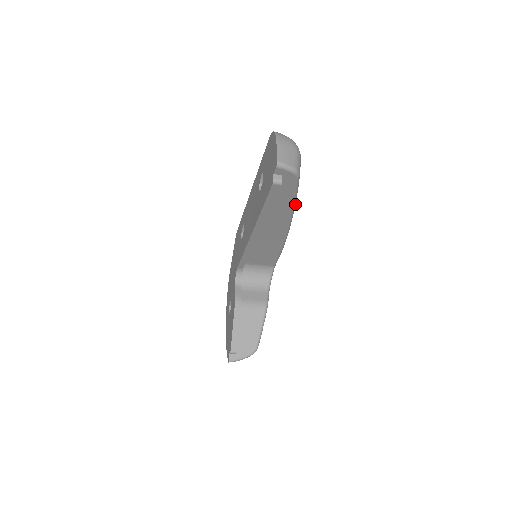
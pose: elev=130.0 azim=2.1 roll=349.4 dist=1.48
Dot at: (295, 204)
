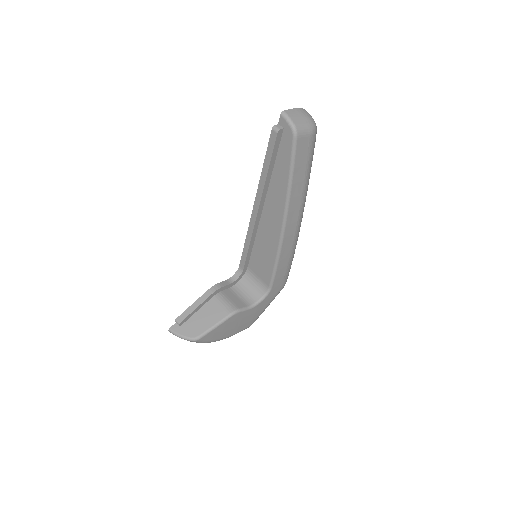
Dot at: (292, 183)
